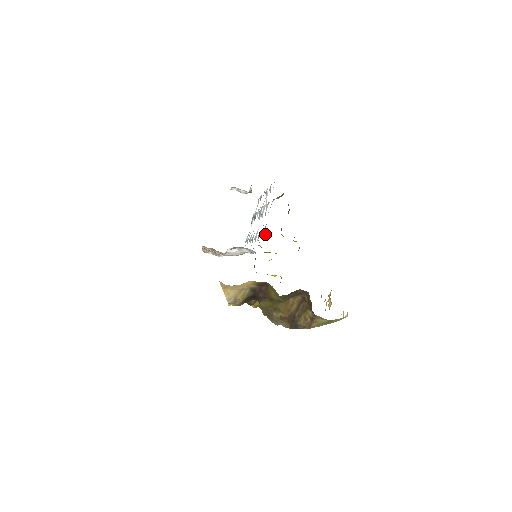
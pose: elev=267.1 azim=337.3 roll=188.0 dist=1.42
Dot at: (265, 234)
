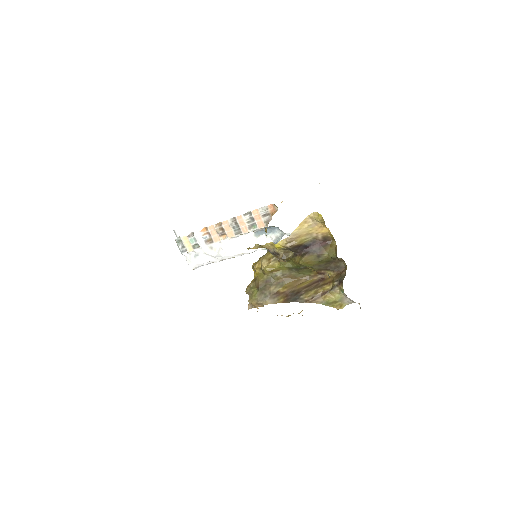
Dot at: occluded
